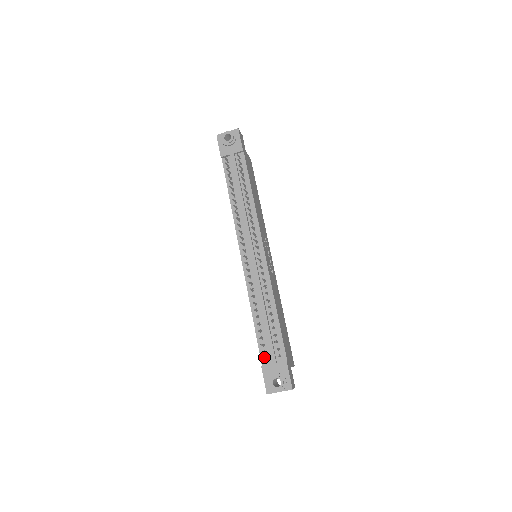
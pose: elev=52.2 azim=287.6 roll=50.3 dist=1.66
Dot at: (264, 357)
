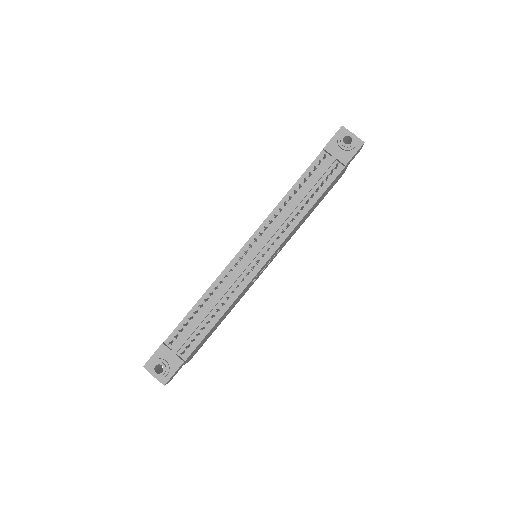
Dot at: (172, 339)
